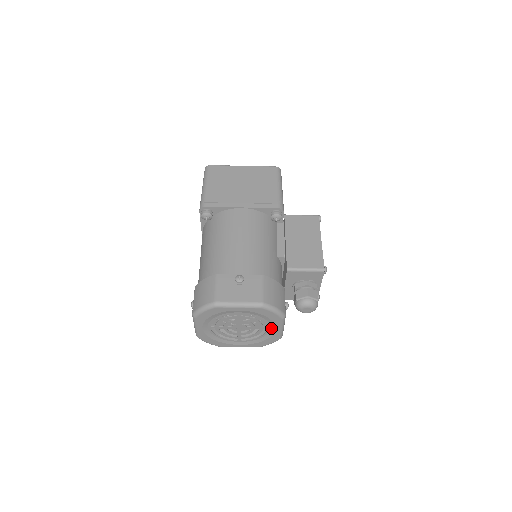
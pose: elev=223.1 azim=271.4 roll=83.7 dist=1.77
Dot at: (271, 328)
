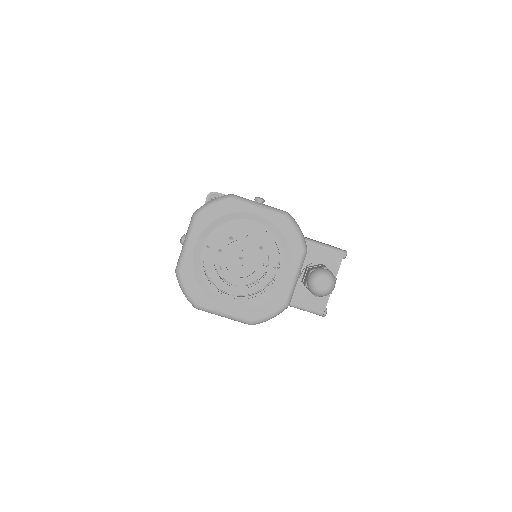
Dot at: (282, 273)
